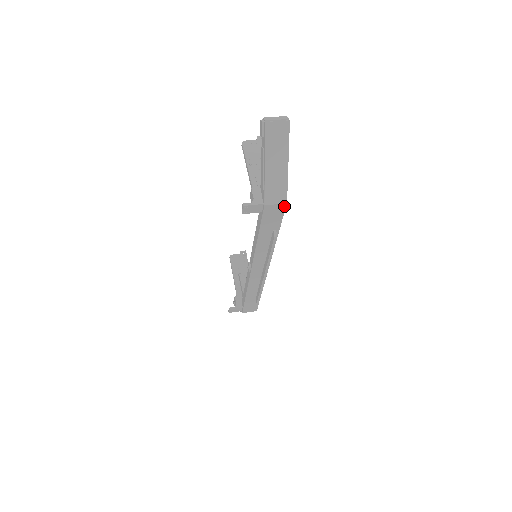
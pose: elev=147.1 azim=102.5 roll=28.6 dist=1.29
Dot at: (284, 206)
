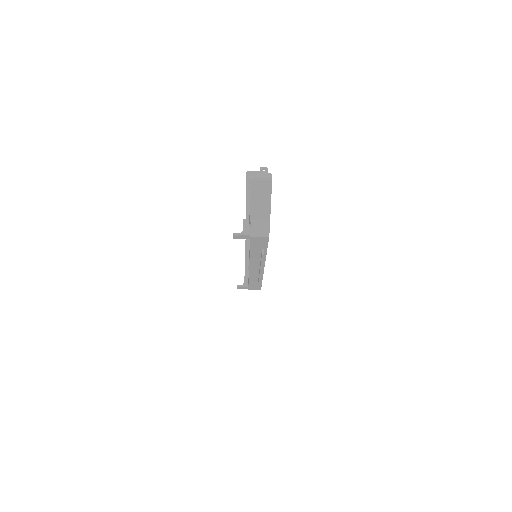
Dot at: (267, 238)
